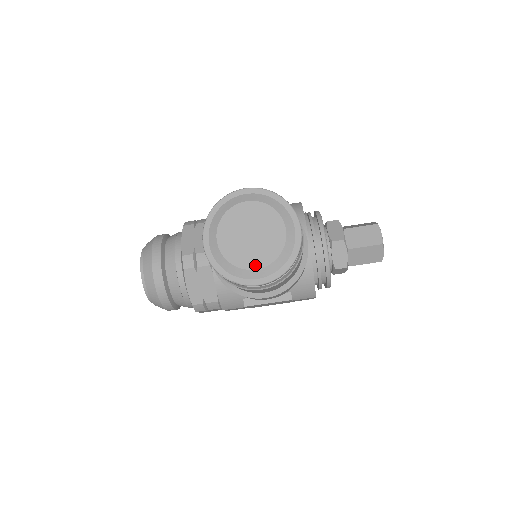
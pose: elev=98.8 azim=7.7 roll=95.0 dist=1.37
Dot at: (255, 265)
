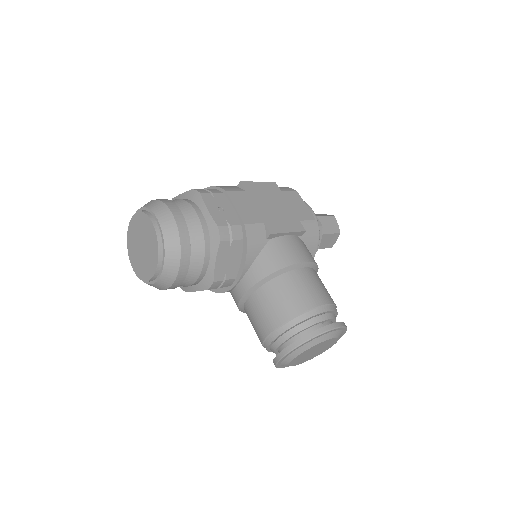
Dot at: (301, 363)
